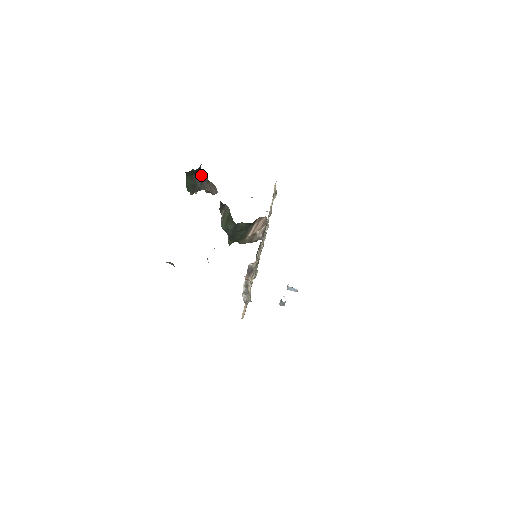
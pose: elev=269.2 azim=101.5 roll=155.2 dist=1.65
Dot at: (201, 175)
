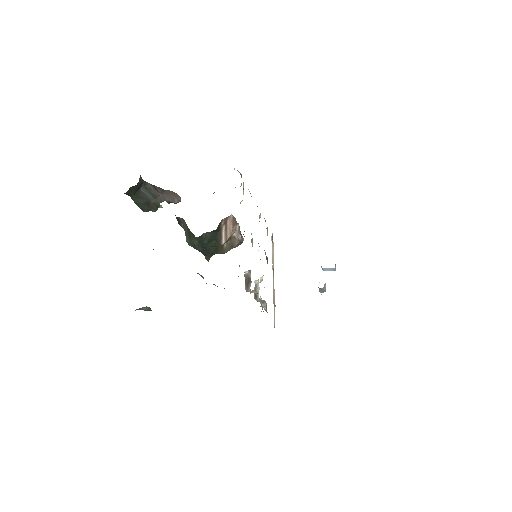
Dot at: (149, 188)
